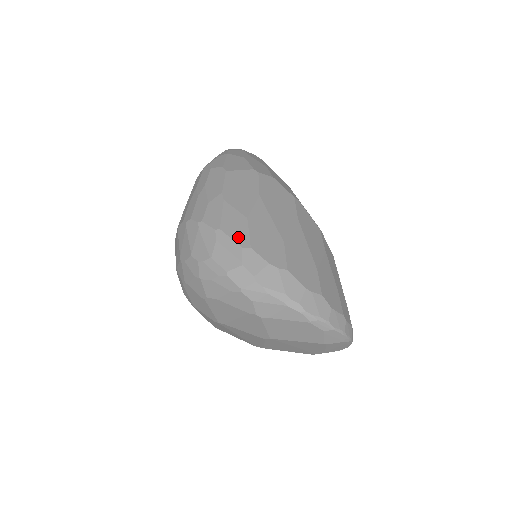
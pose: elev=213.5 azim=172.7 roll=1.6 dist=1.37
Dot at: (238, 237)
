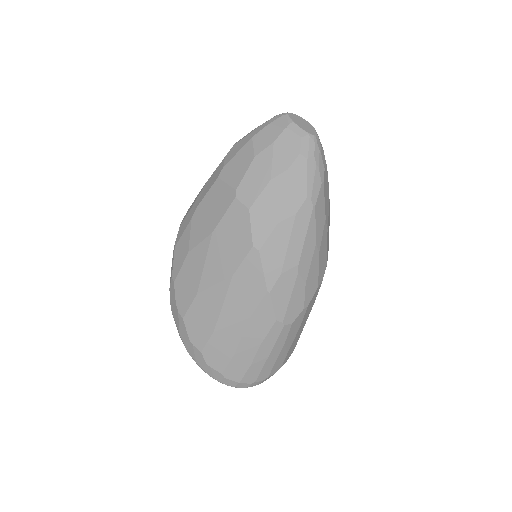
Dot at: (175, 265)
